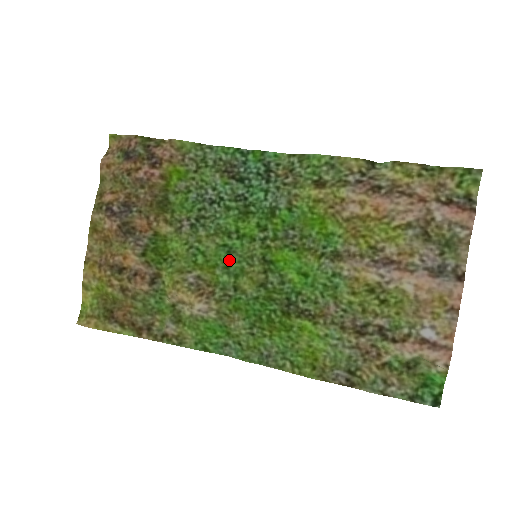
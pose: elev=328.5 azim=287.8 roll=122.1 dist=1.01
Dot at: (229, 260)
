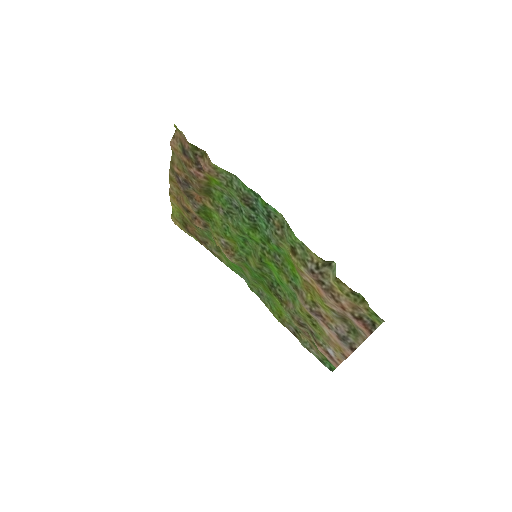
Dot at: (244, 244)
